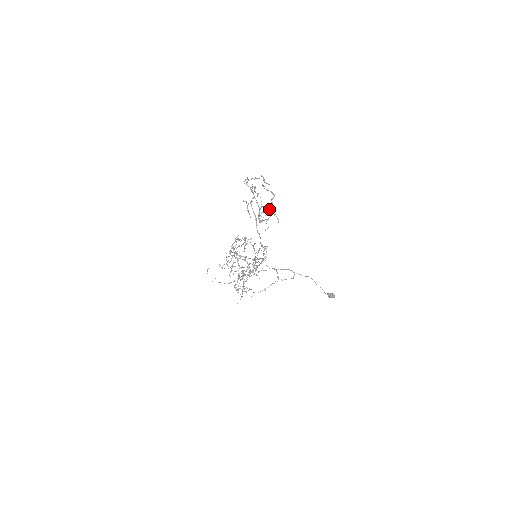
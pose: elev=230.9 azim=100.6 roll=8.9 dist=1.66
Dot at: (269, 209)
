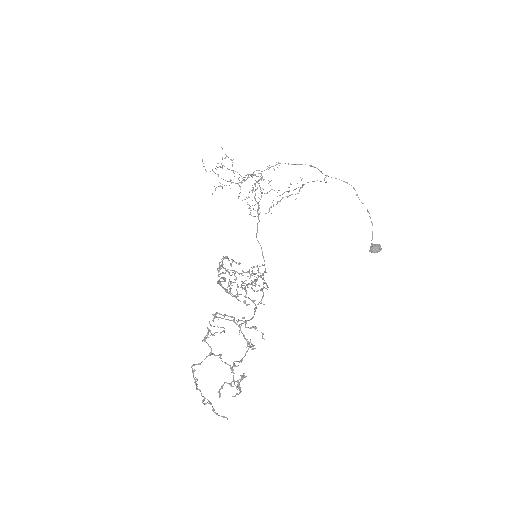
Dot at: (243, 357)
